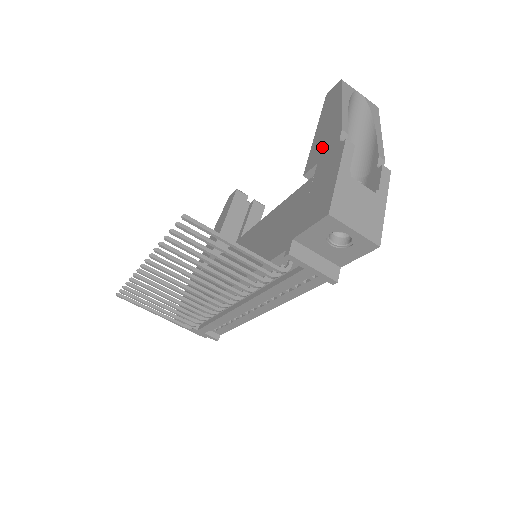
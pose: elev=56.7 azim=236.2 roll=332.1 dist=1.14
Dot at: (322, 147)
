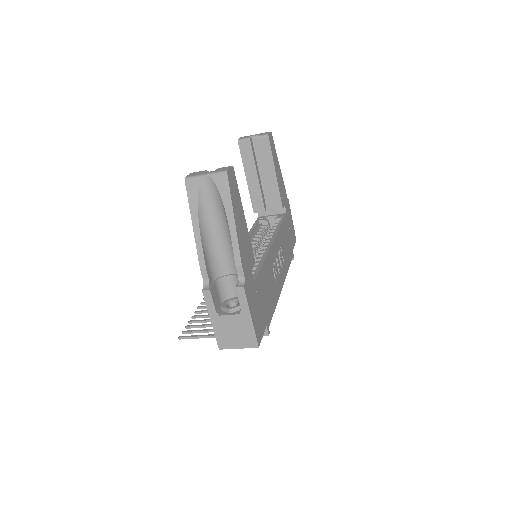
Dot at: occluded
